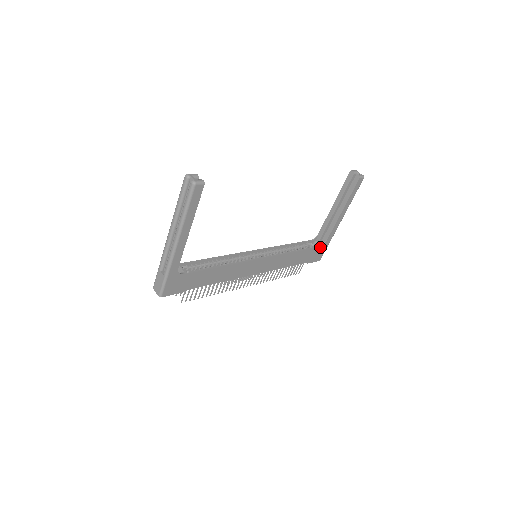
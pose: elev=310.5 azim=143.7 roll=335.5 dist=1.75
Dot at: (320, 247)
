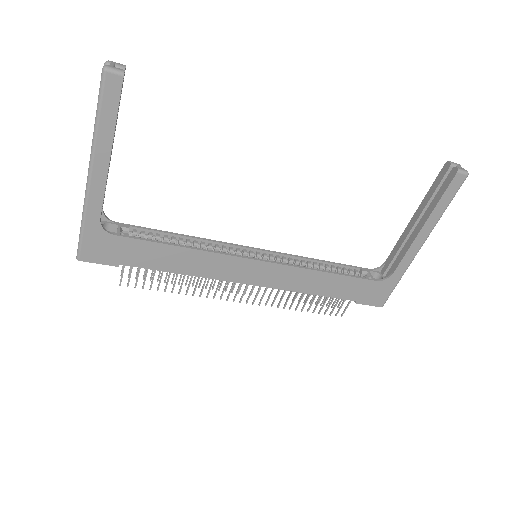
Dot at: (380, 282)
